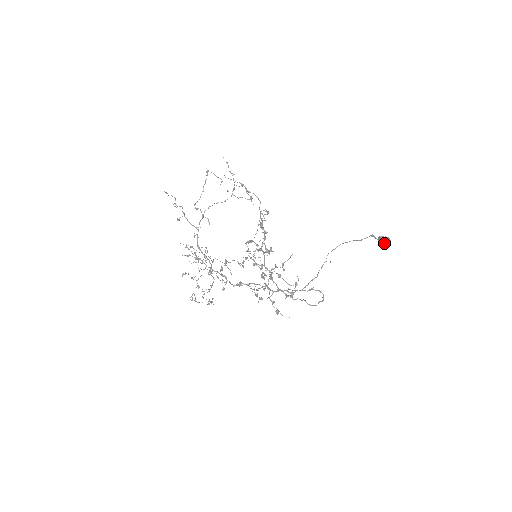
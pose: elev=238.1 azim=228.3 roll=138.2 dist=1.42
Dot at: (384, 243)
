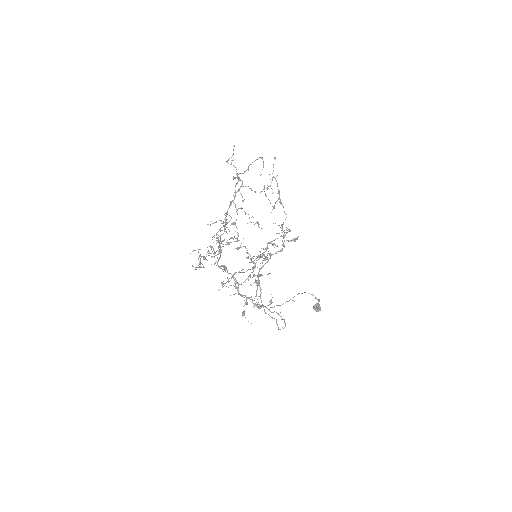
Dot at: (316, 310)
